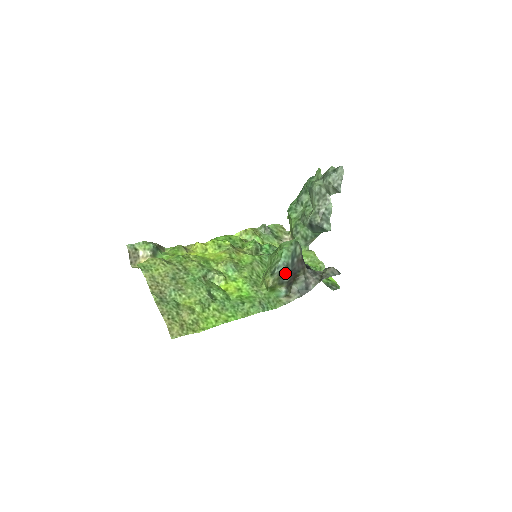
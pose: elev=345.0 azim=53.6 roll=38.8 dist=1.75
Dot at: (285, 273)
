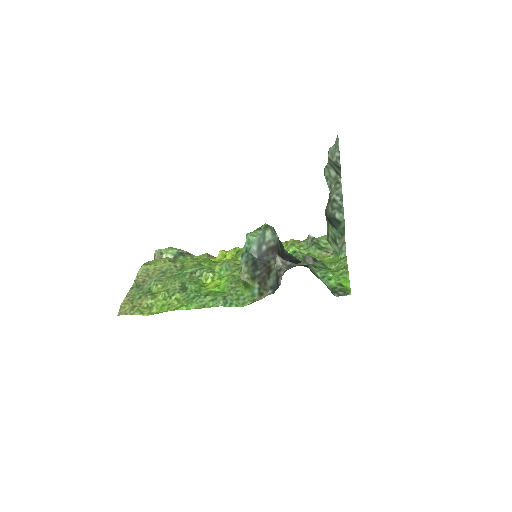
Dot at: (254, 264)
